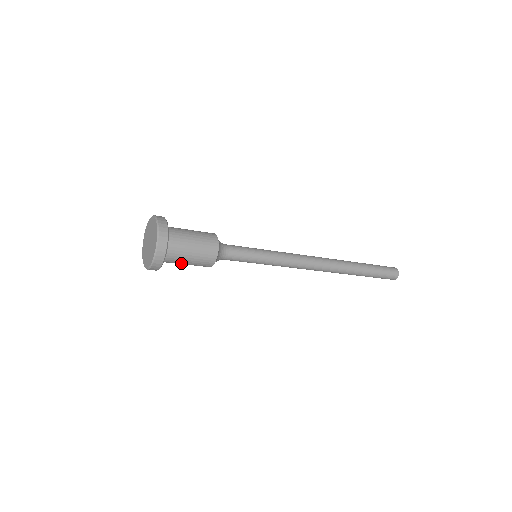
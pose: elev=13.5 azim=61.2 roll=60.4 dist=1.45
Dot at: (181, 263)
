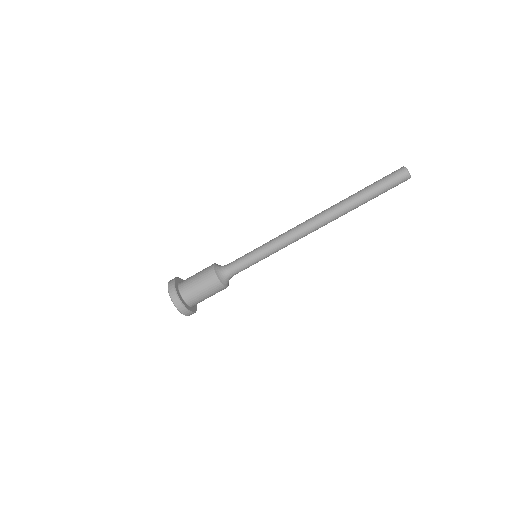
Dot at: (199, 294)
